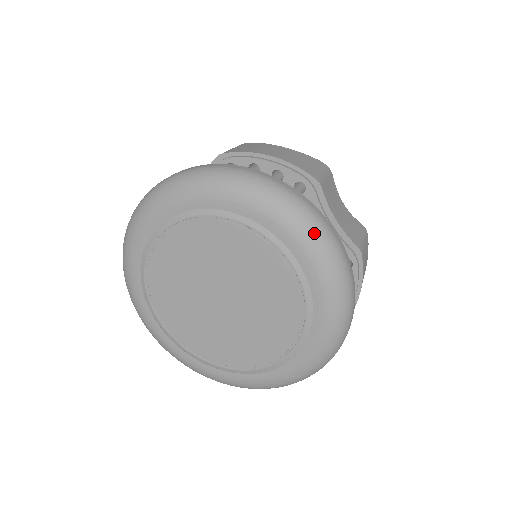
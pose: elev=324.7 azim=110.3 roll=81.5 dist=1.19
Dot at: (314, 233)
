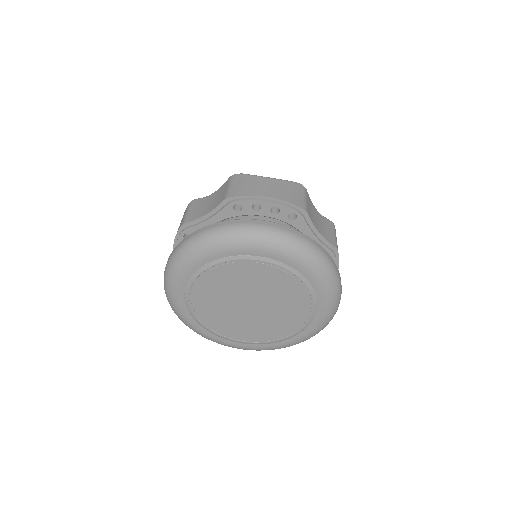
Dot at: (317, 261)
